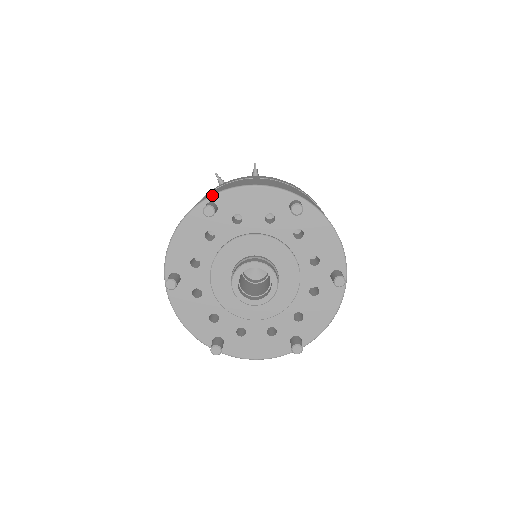
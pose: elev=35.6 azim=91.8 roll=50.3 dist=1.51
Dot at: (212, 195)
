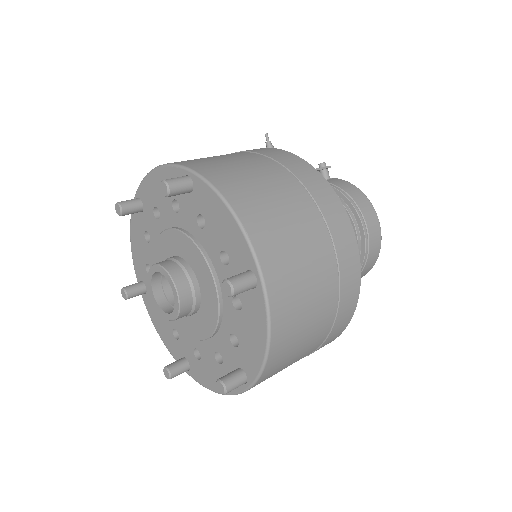
Dot at: (137, 190)
